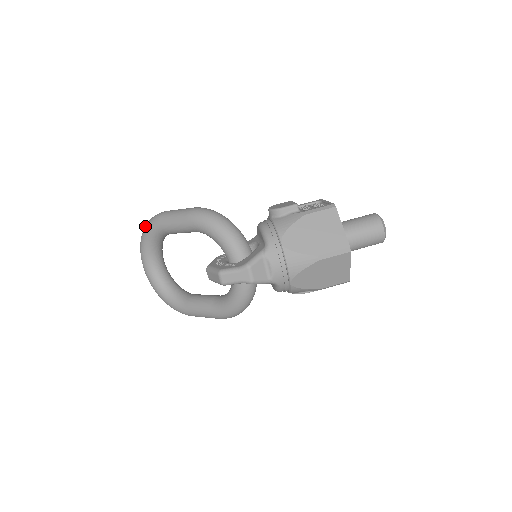
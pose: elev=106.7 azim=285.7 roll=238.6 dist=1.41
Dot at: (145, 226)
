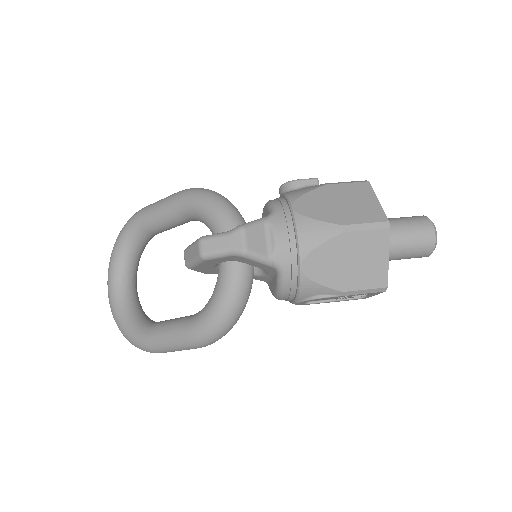
Dot at: (122, 228)
